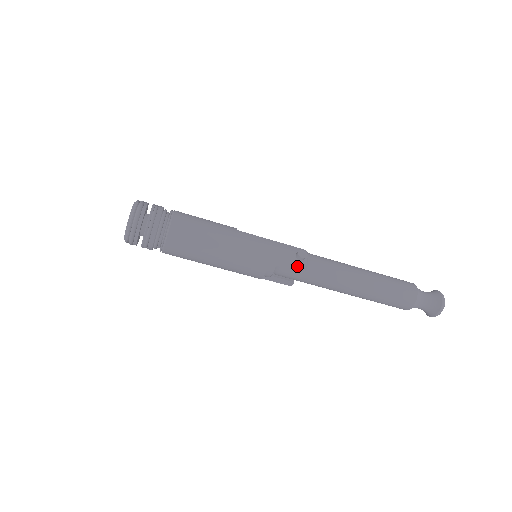
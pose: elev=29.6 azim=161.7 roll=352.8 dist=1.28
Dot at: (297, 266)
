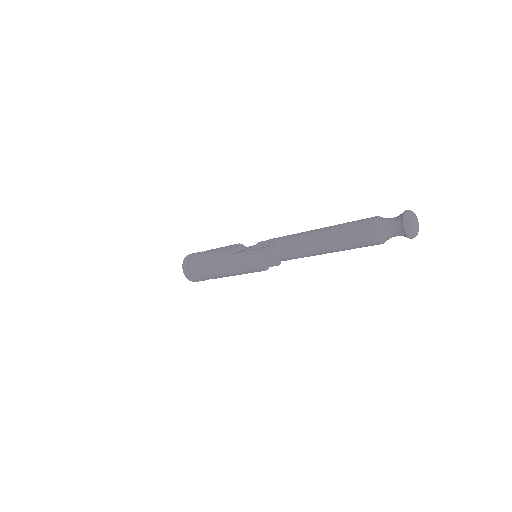
Dot at: (273, 264)
